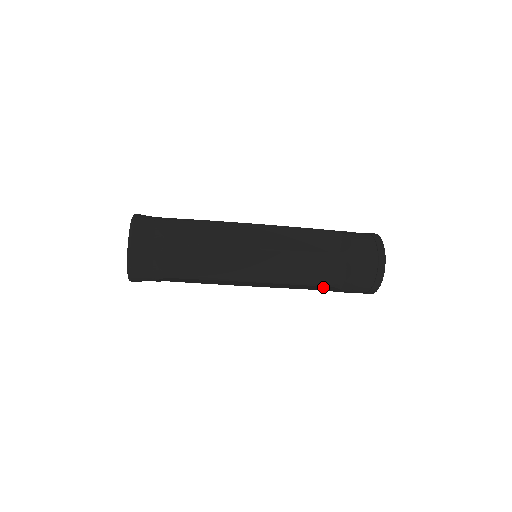
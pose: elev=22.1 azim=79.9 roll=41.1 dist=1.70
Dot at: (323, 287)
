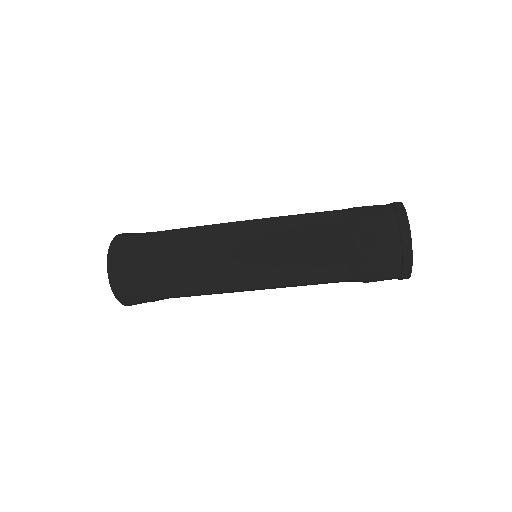
Dot at: (337, 253)
